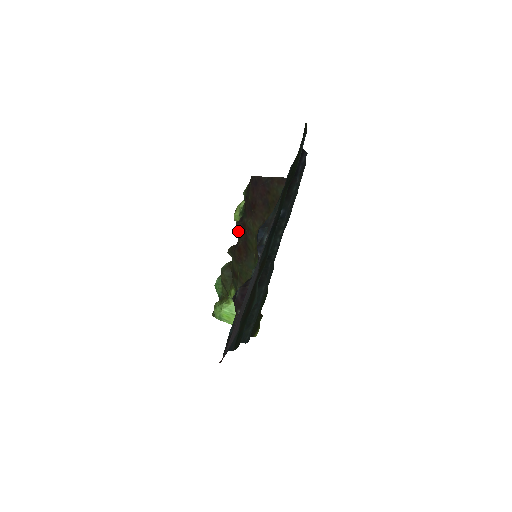
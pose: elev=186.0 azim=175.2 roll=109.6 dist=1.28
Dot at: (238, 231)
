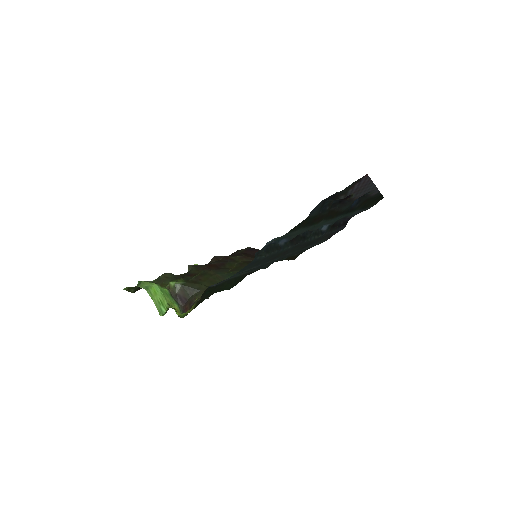
Dot at: (215, 259)
